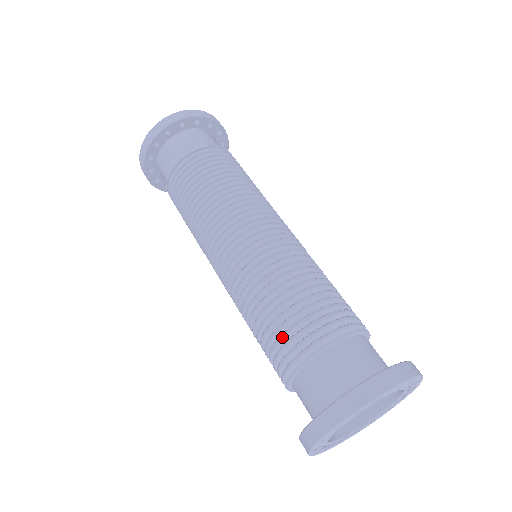
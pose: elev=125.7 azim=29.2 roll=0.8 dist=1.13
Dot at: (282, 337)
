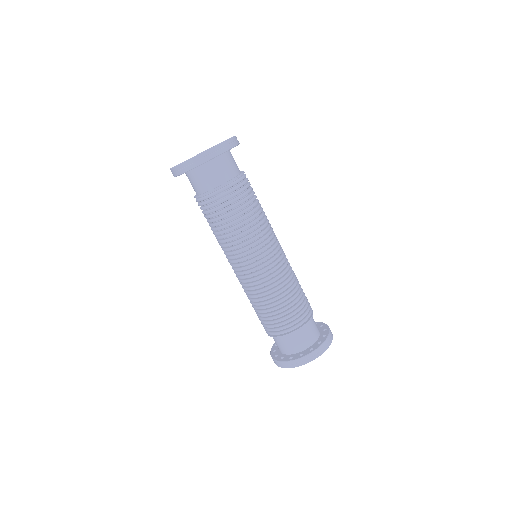
Dot at: (283, 319)
